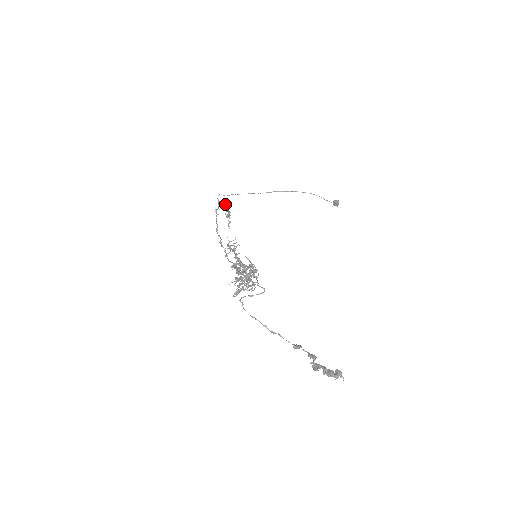
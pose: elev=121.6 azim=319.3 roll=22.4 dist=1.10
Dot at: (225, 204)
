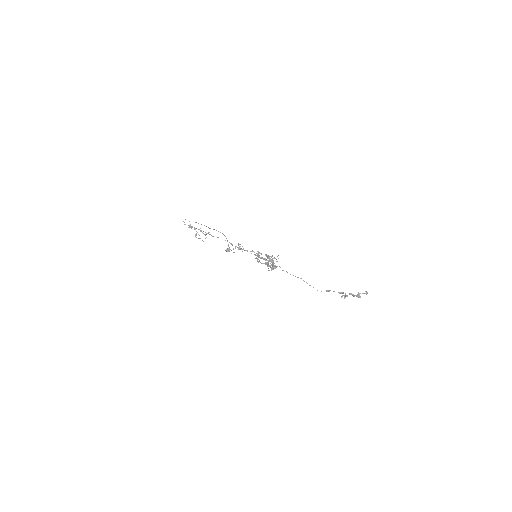
Dot at: occluded
